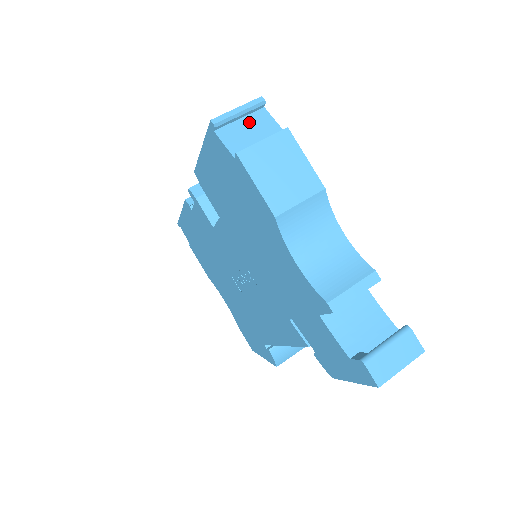
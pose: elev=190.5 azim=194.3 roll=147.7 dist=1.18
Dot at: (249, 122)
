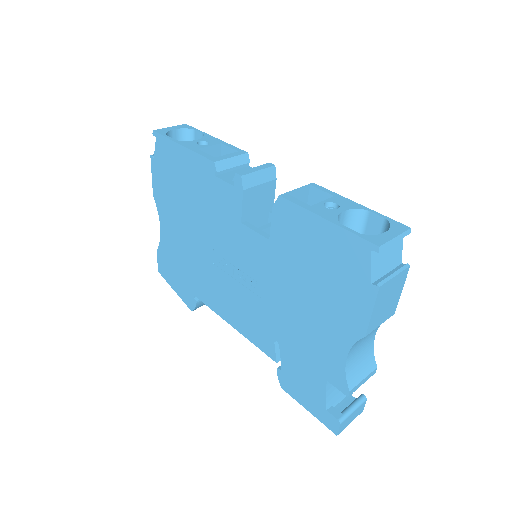
Dot at: (391, 246)
